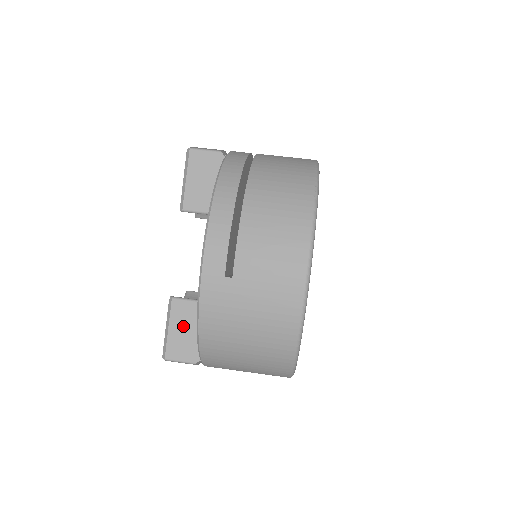
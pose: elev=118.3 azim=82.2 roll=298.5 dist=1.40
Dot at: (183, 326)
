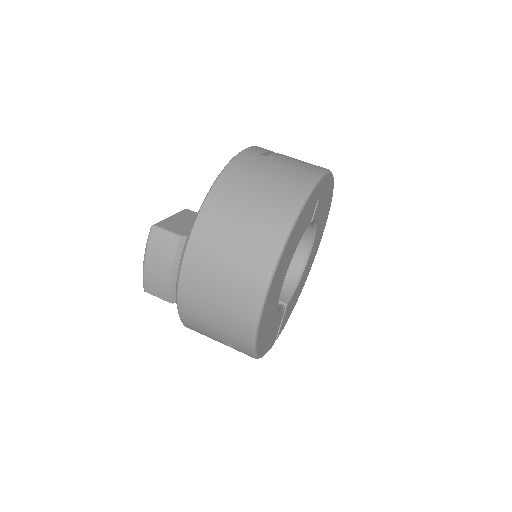
Dot at: (185, 219)
